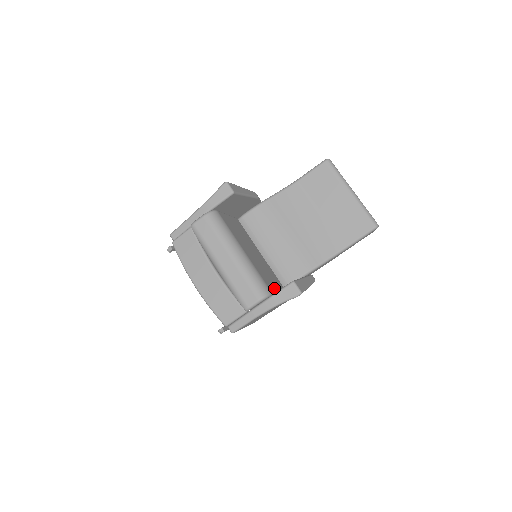
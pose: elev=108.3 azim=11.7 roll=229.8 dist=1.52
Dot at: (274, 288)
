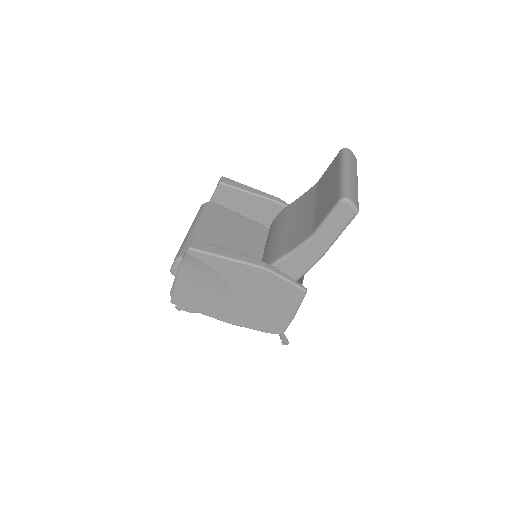
Dot at: occluded
